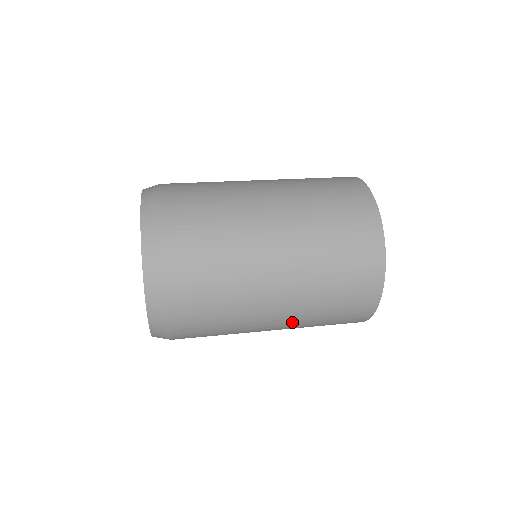
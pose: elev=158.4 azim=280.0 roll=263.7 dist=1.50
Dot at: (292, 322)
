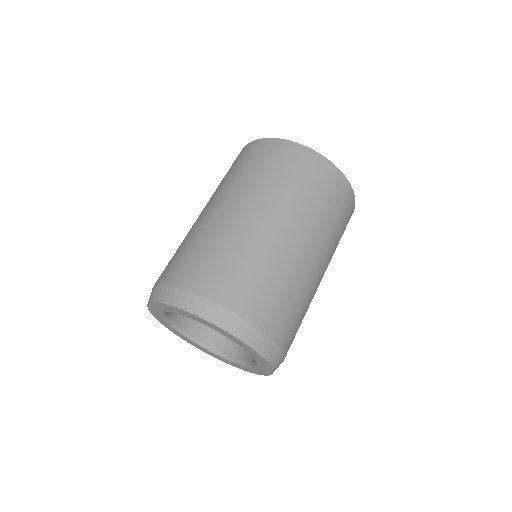
Dot at: occluded
